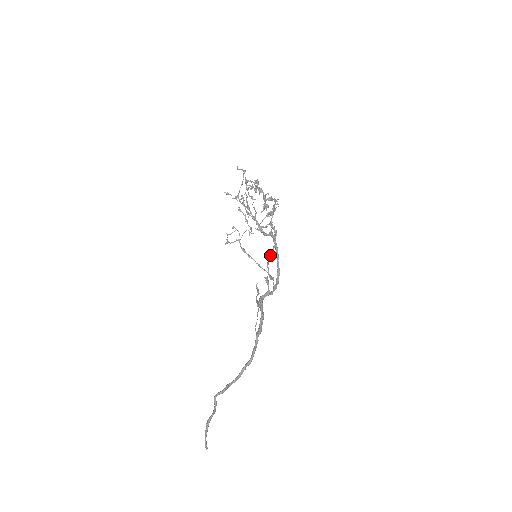
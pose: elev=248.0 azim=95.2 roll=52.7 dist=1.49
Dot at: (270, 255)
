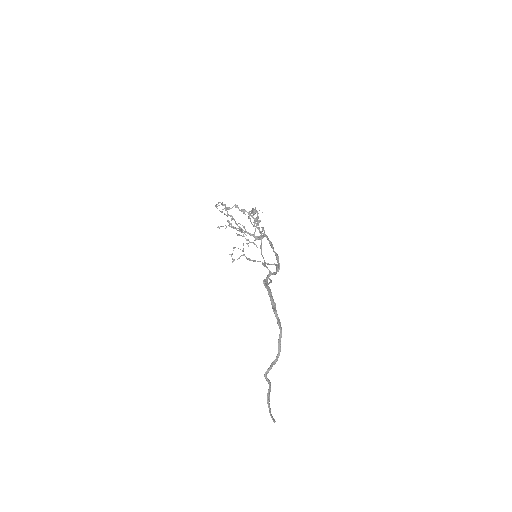
Dot at: (260, 246)
